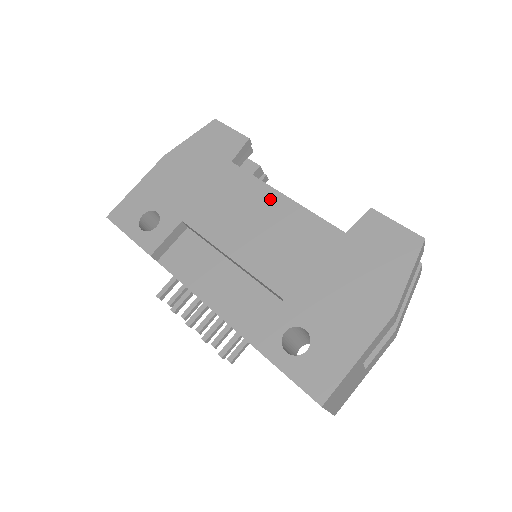
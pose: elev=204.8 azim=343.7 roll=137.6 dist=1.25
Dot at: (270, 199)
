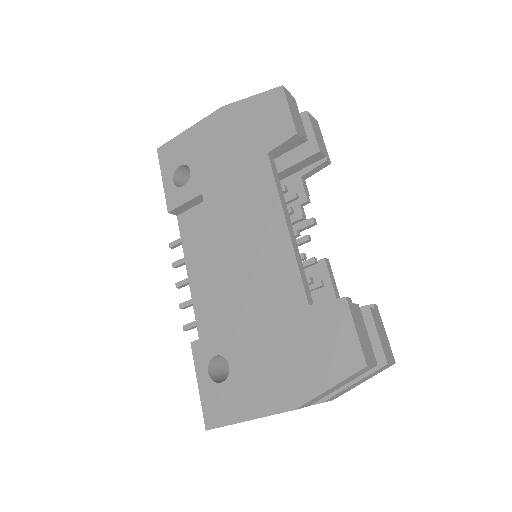
Dot at: (274, 221)
